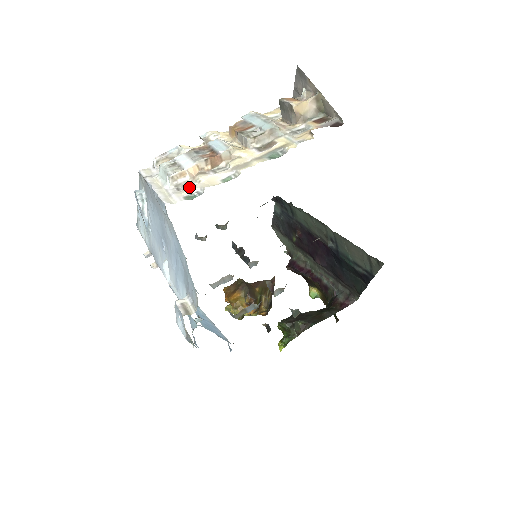
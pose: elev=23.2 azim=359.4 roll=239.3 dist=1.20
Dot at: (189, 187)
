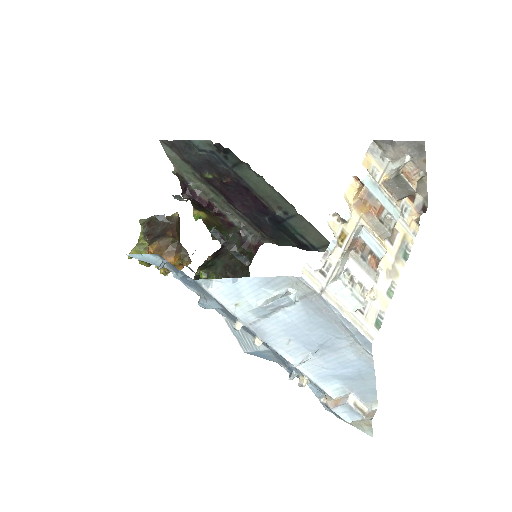
Dot at: (369, 308)
